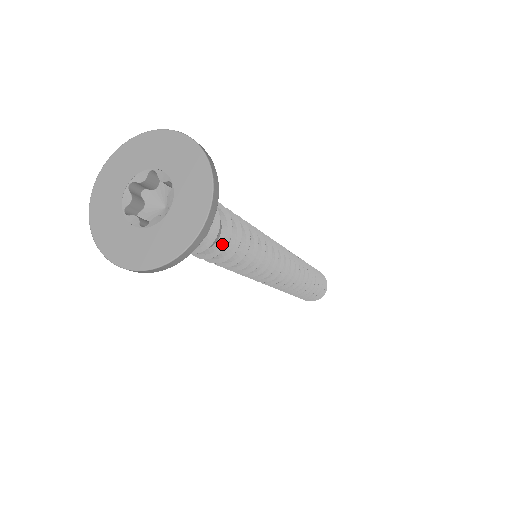
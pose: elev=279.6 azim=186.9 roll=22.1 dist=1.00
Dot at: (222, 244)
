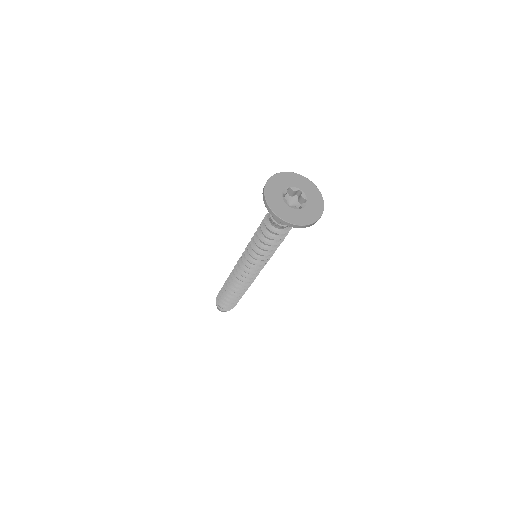
Dot at: occluded
